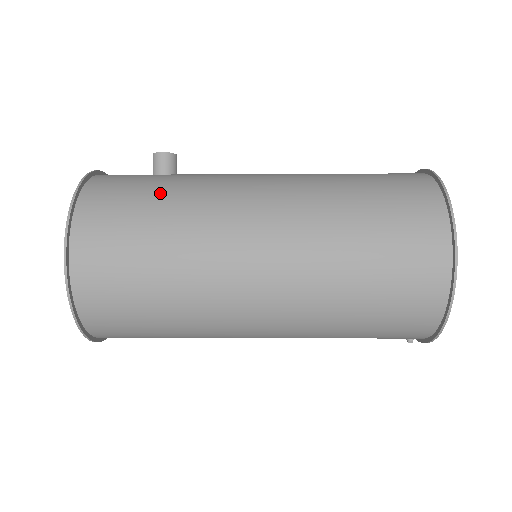
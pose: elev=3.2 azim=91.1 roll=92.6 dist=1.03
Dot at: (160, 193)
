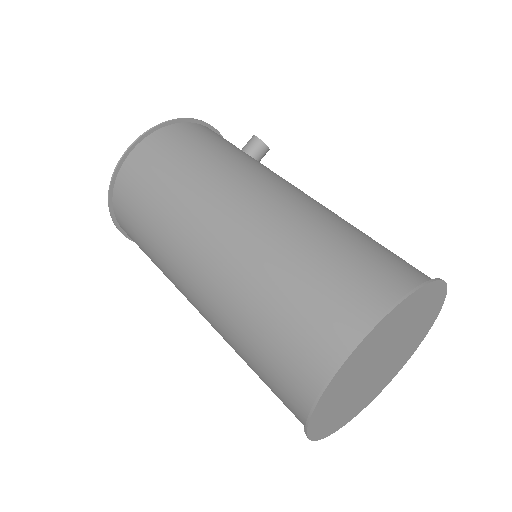
Dot at: (213, 150)
